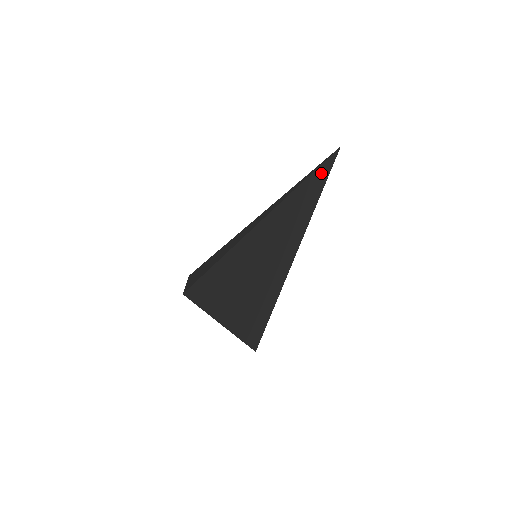
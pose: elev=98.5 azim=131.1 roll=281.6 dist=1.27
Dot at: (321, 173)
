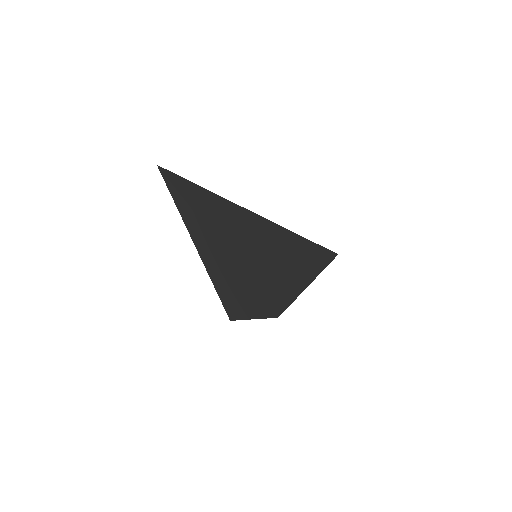
Dot at: (312, 246)
